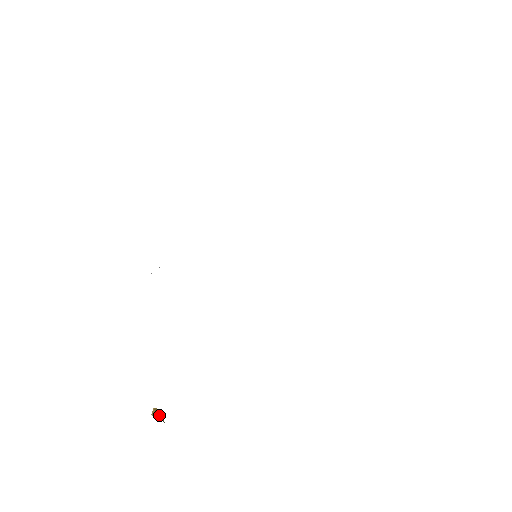
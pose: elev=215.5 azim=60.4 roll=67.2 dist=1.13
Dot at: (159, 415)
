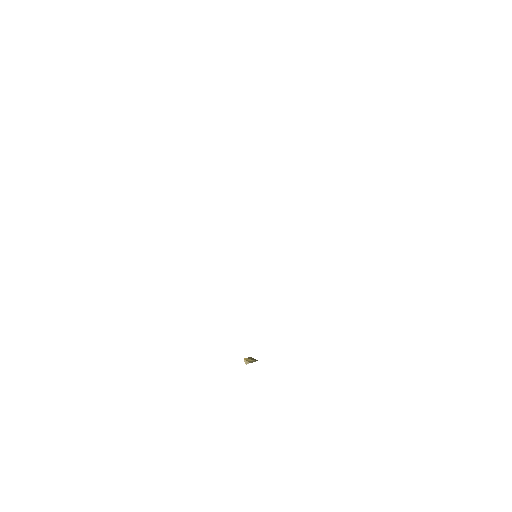
Dot at: (250, 360)
